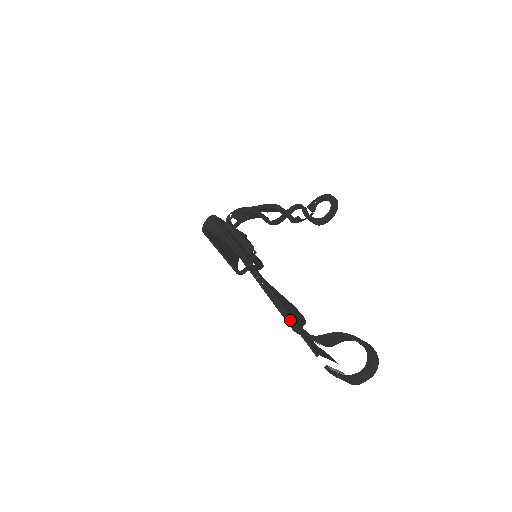
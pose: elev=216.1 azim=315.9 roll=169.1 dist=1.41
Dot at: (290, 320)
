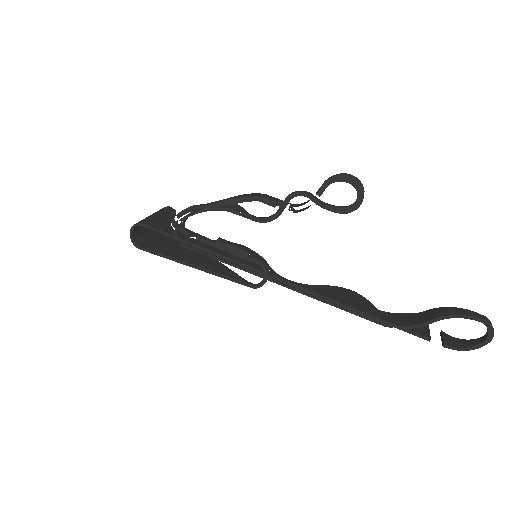
Dot at: (374, 319)
